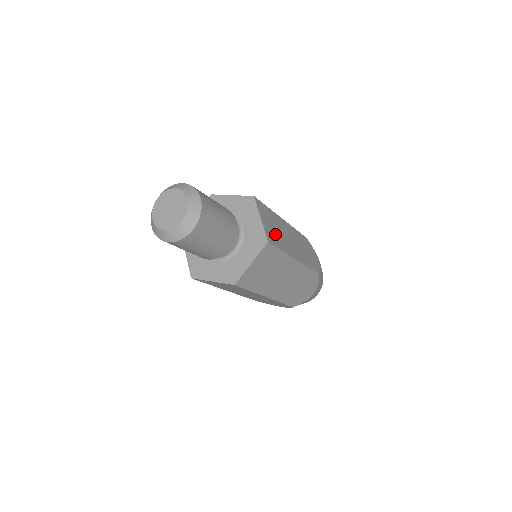
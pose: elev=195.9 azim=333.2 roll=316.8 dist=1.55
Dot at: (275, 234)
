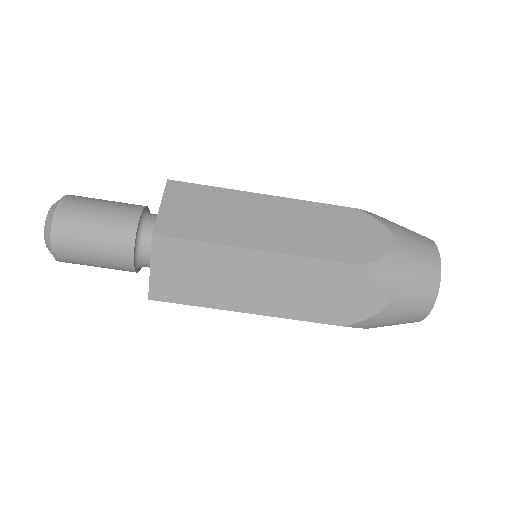
Dot at: (198, 220)
